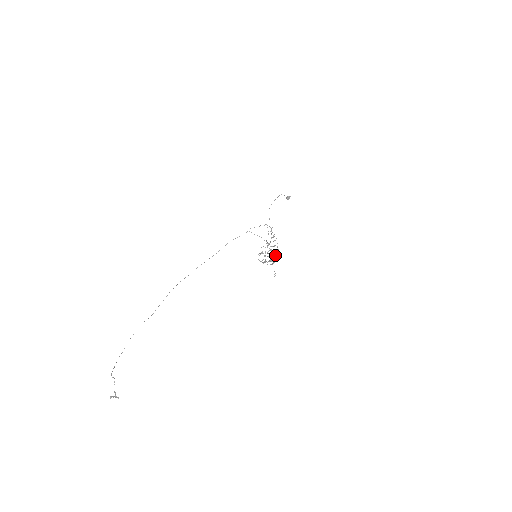
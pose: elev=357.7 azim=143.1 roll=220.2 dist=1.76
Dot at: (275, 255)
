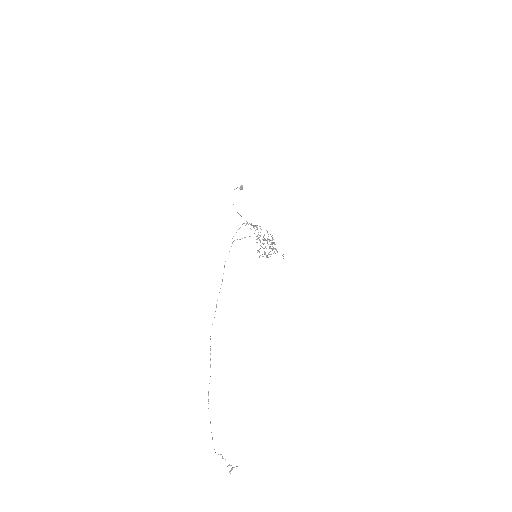
Dot at: occluded
